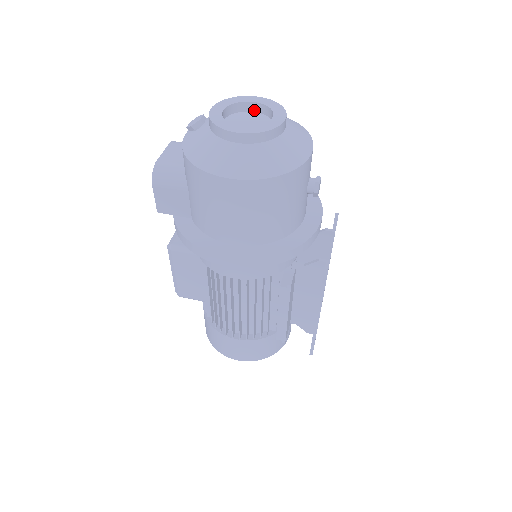
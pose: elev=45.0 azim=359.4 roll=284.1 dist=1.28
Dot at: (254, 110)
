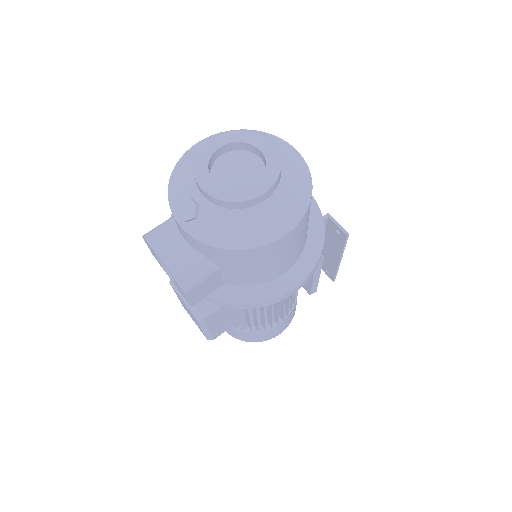
Dot at: (221, 153)
